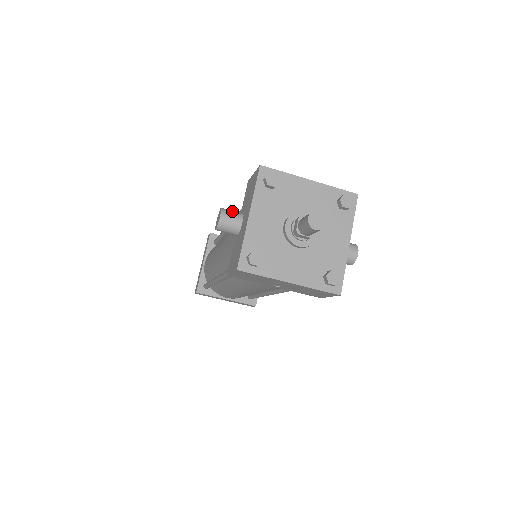
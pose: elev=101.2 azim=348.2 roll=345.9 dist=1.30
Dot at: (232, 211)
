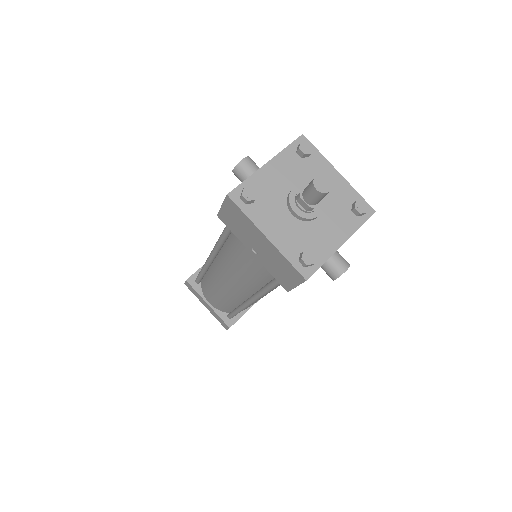
Dot at: occluded
